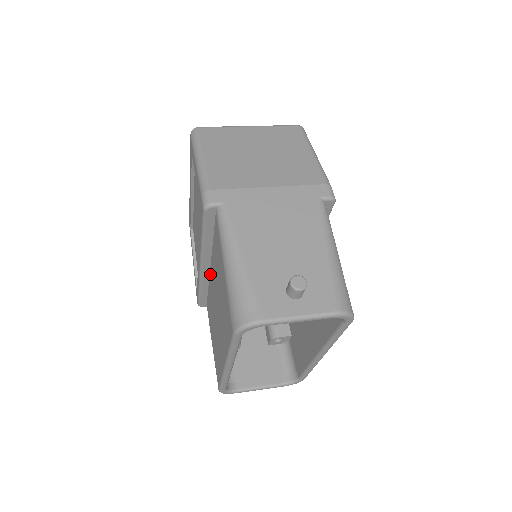
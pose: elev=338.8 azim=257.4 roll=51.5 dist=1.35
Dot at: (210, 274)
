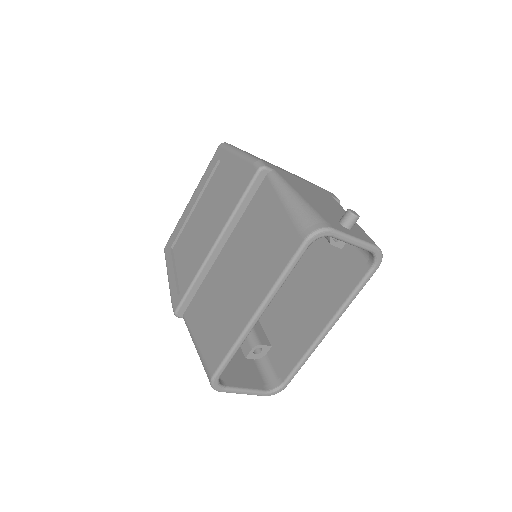
Dot at: (218, 258)
